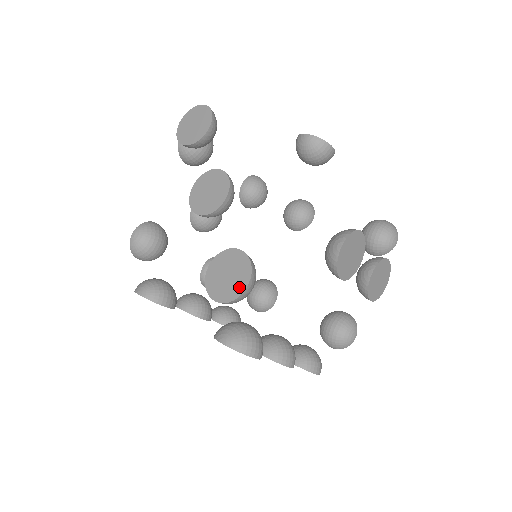
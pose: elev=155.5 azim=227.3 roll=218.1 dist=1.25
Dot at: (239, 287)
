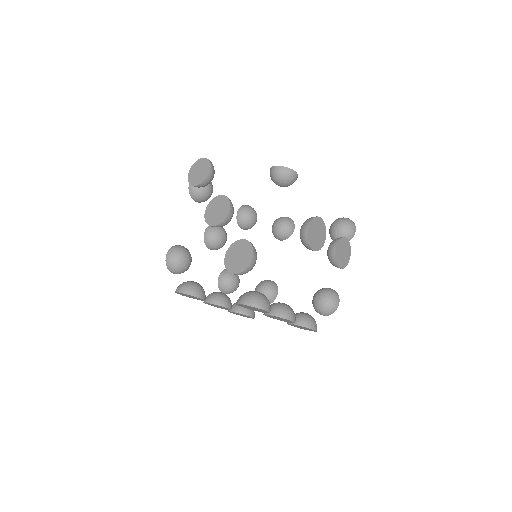
Dot at: (247, 261)
